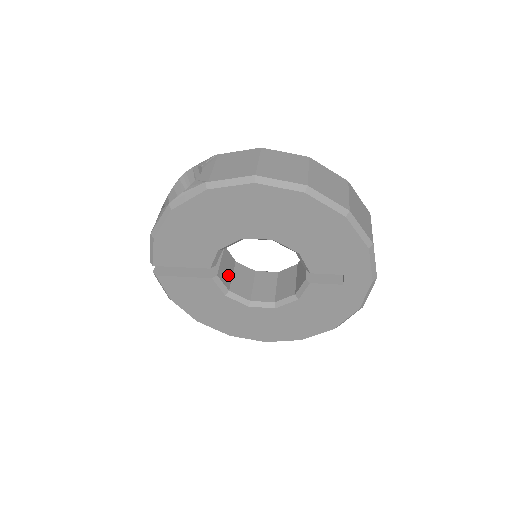
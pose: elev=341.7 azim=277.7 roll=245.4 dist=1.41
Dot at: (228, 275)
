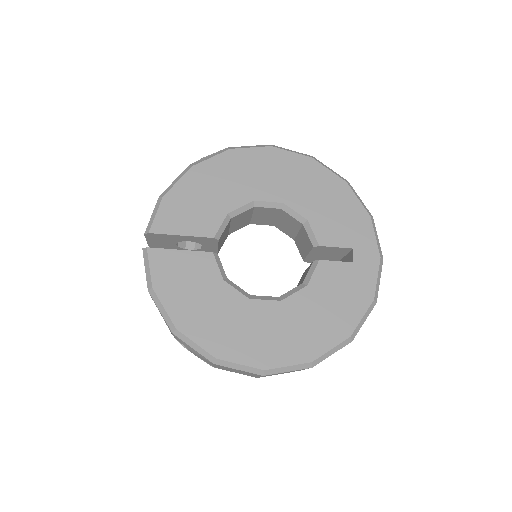
Dot at: occluded
